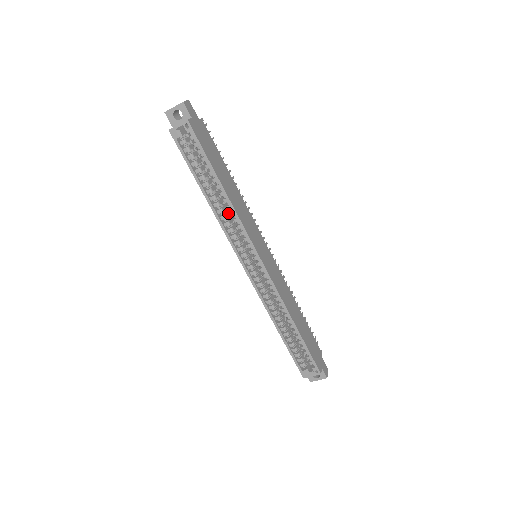
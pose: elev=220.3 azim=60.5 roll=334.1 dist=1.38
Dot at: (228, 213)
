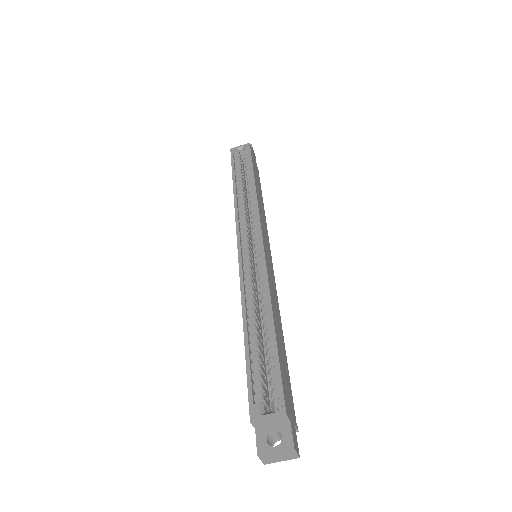
Dot at: (247, 211)
